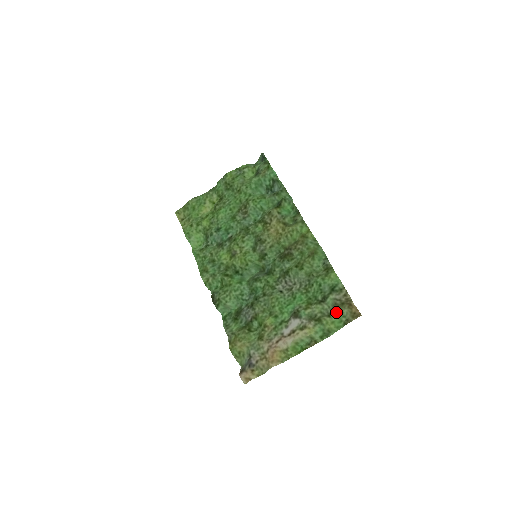
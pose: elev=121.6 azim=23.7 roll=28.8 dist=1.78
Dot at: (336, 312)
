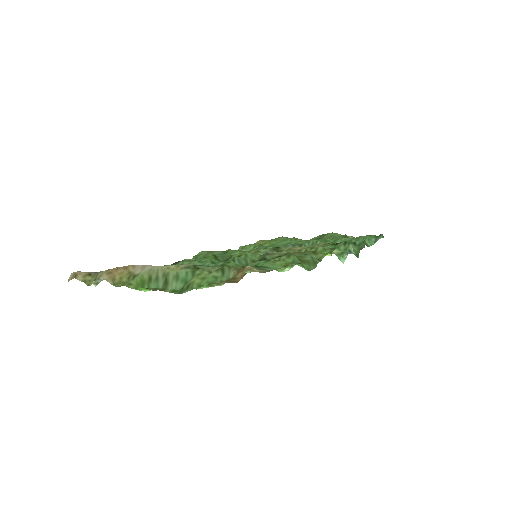
Dot at: (222, 269)
